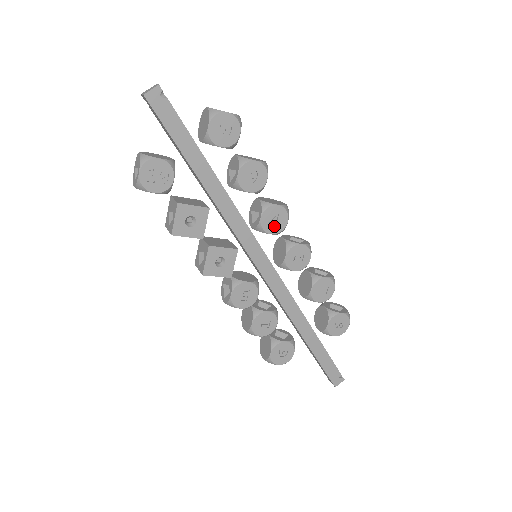
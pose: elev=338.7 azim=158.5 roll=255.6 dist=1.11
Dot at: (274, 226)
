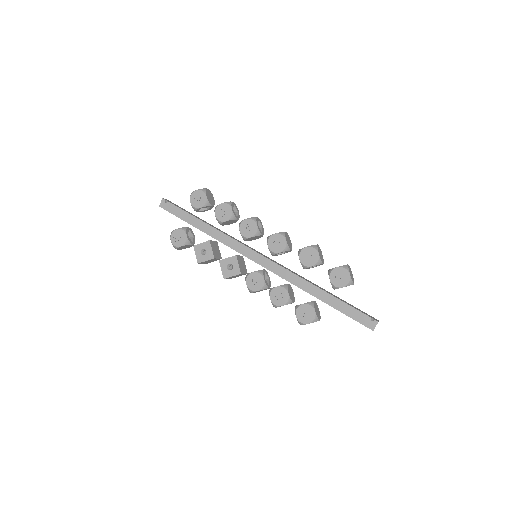
Dot at: (250, 232)
